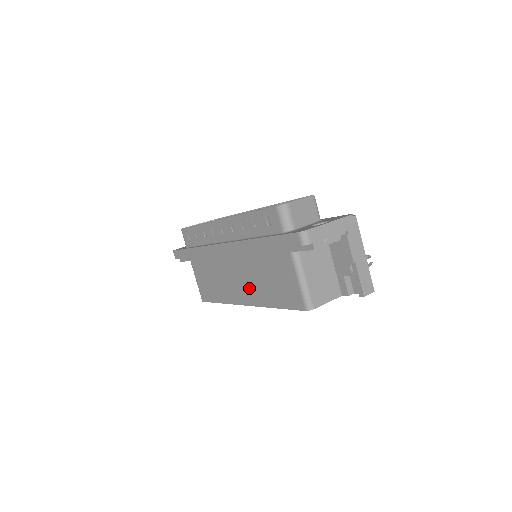
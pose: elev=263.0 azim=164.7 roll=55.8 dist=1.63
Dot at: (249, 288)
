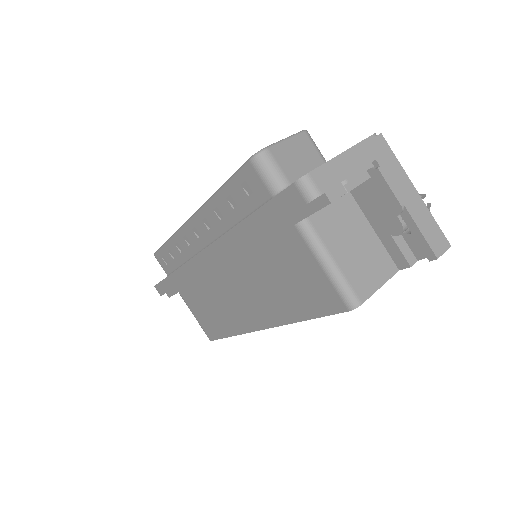
Dot at: (257, 303)
